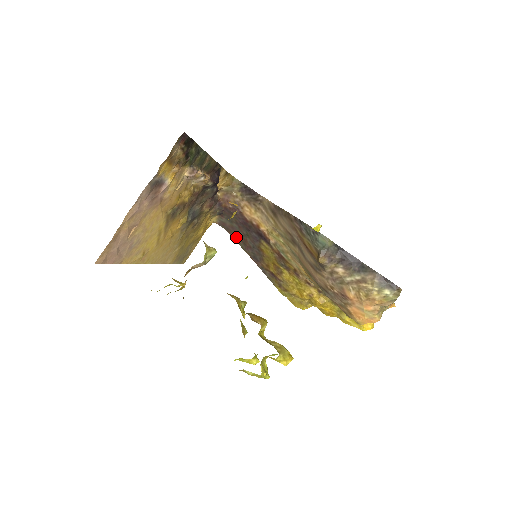
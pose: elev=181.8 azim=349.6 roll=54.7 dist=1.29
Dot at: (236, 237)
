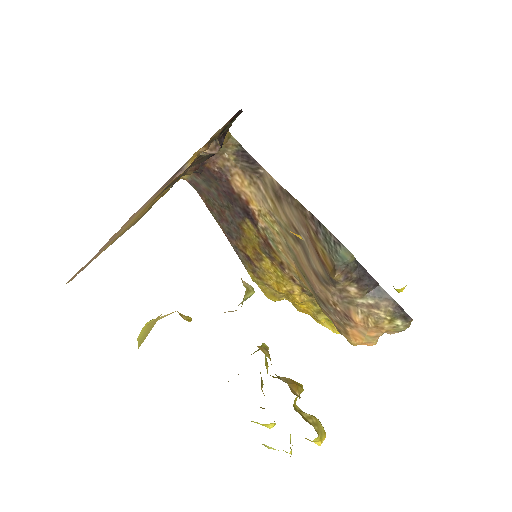
Dot at: (210, 204)
